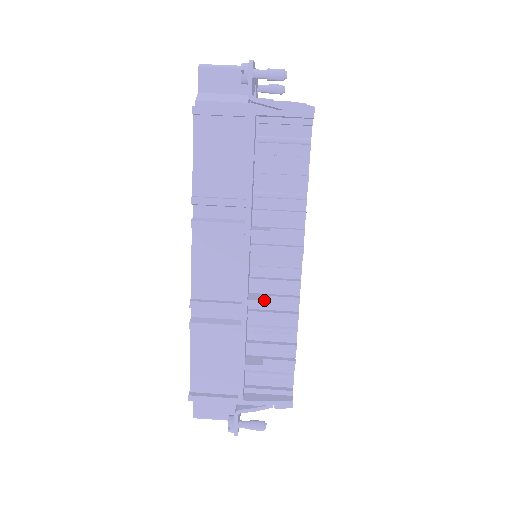
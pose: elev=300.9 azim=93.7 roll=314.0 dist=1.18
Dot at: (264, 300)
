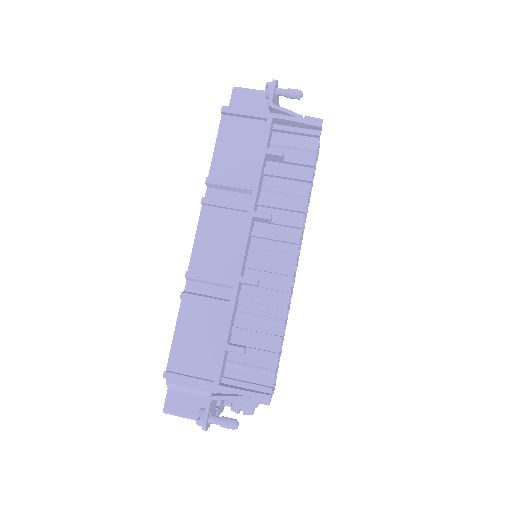
Dot at: (256, 279)
